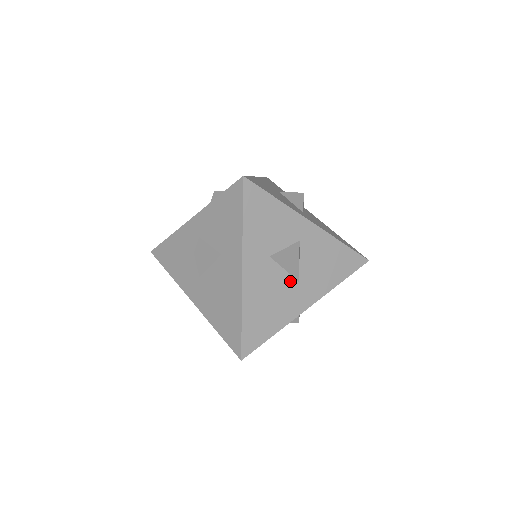
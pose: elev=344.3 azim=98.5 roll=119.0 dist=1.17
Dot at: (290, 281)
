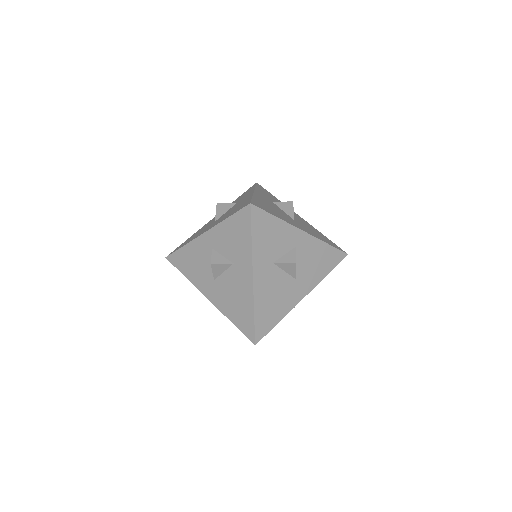
Dot at: (289, 279)
